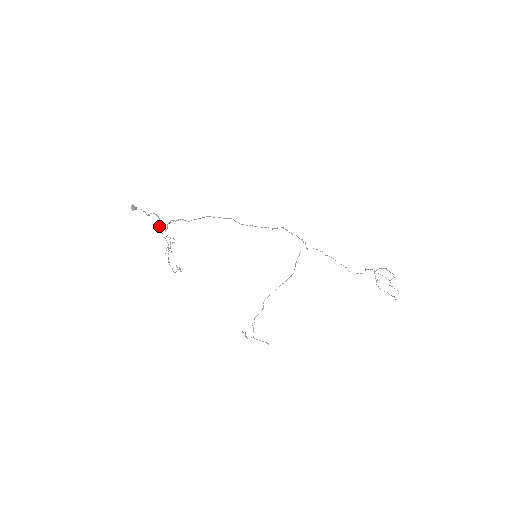
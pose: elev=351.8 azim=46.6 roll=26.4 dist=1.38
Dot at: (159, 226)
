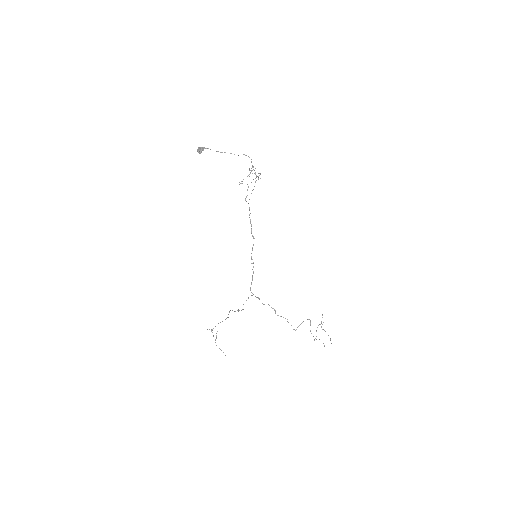
Dot at: (251, 161)
